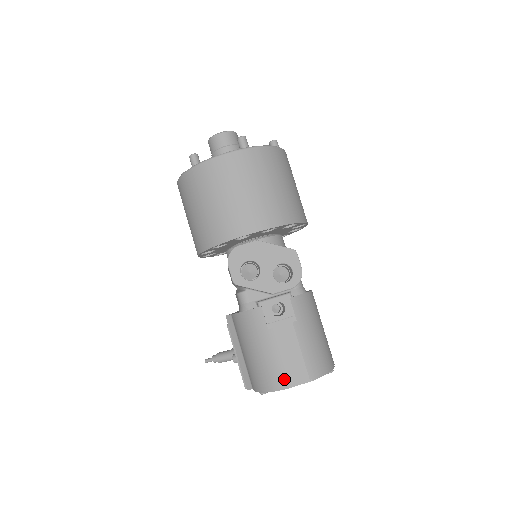
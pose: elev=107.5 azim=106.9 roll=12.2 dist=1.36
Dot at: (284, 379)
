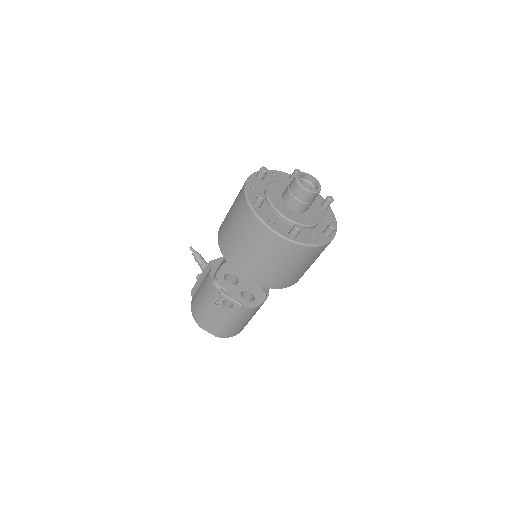
Dot at: (202, 324)
